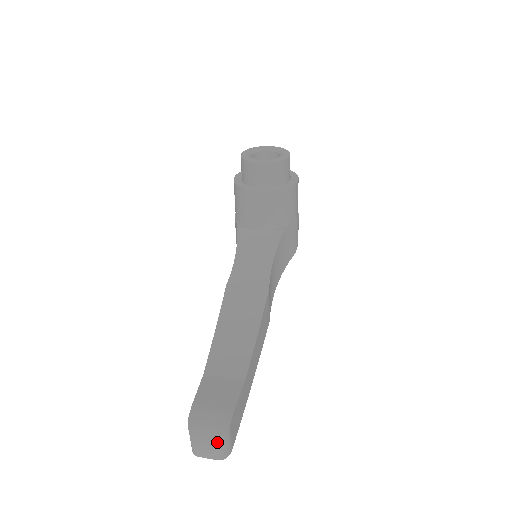
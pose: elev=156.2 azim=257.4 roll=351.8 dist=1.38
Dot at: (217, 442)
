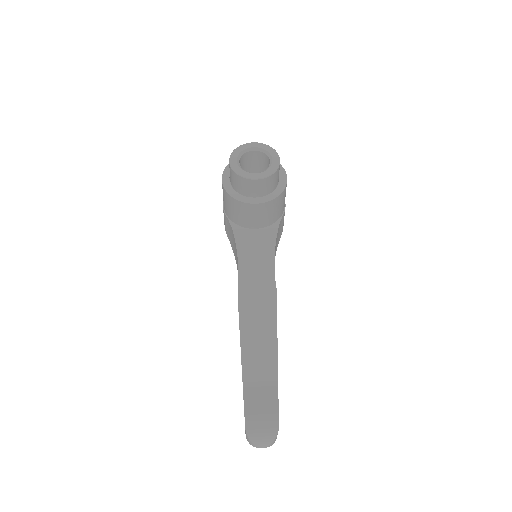
Dot at: (272, 440)
